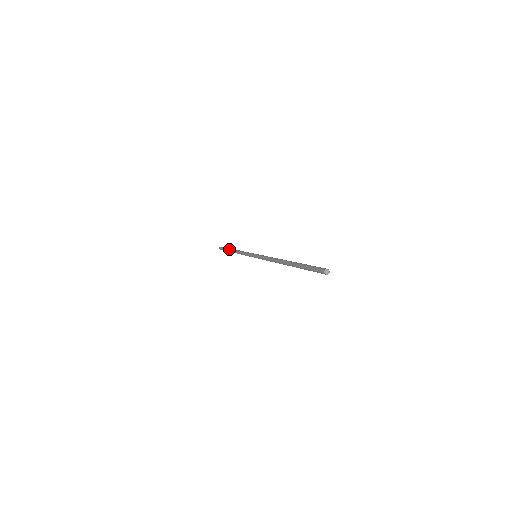
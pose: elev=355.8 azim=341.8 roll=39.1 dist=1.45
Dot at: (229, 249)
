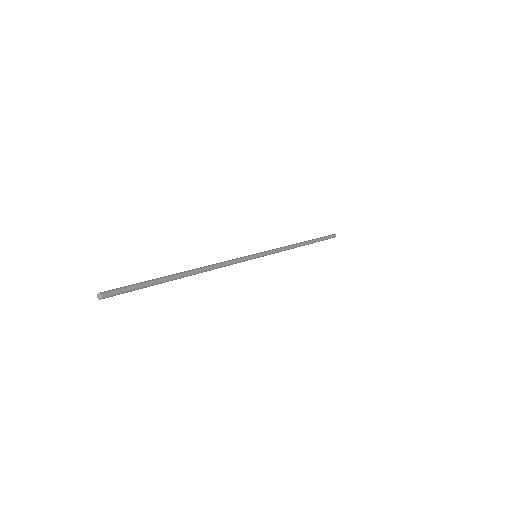
Dot at: occluded
